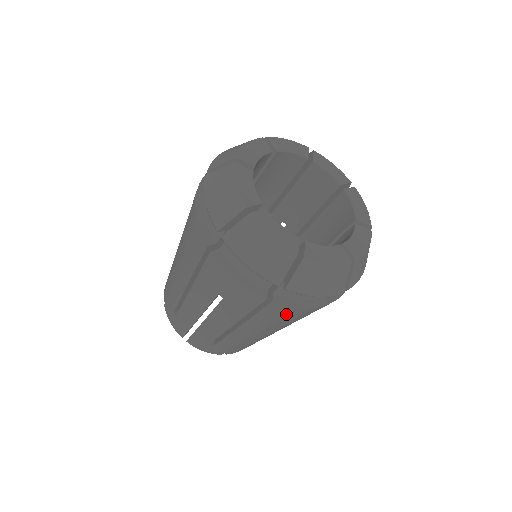
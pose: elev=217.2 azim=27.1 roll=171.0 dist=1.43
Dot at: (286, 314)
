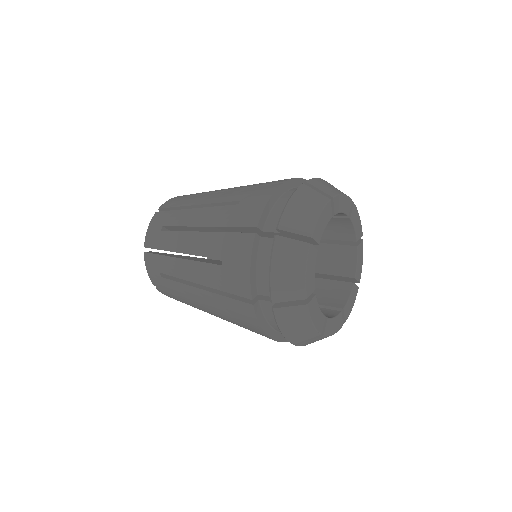
Dot at: occluded
